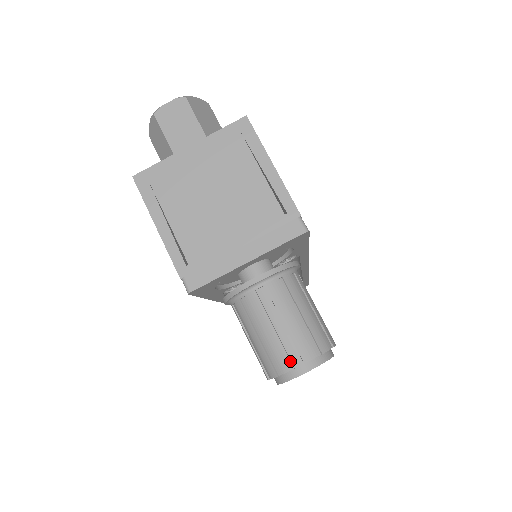
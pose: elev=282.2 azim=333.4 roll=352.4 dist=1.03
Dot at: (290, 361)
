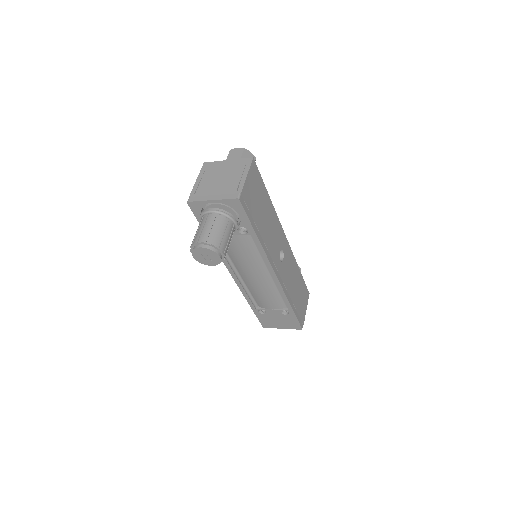
Dot at: (198, 239)
